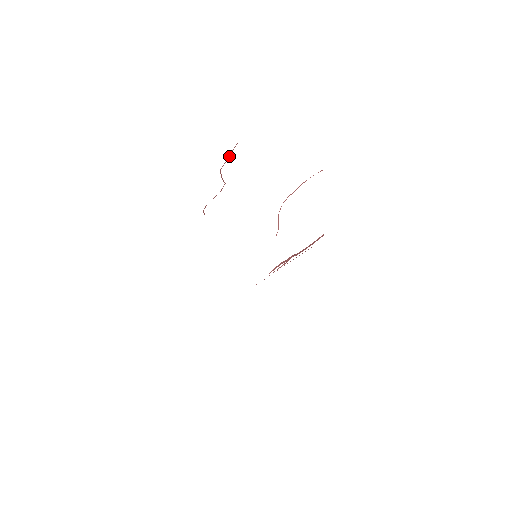
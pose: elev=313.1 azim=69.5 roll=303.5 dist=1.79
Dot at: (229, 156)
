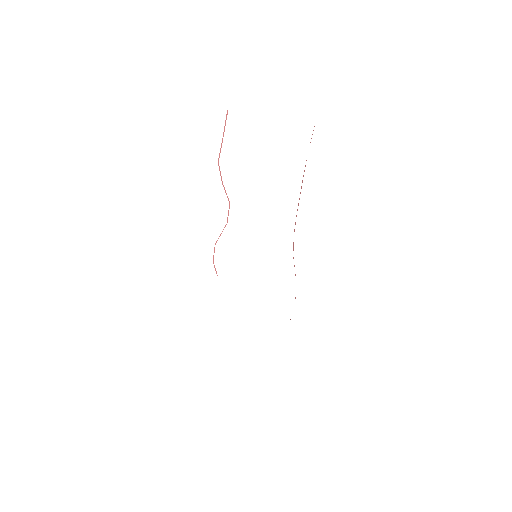
Dot at: (223, 136)
